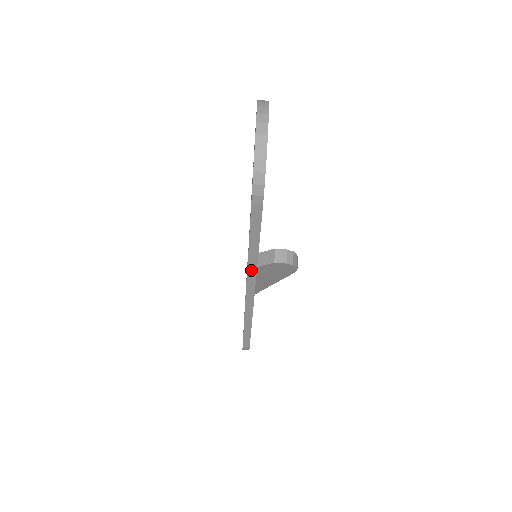
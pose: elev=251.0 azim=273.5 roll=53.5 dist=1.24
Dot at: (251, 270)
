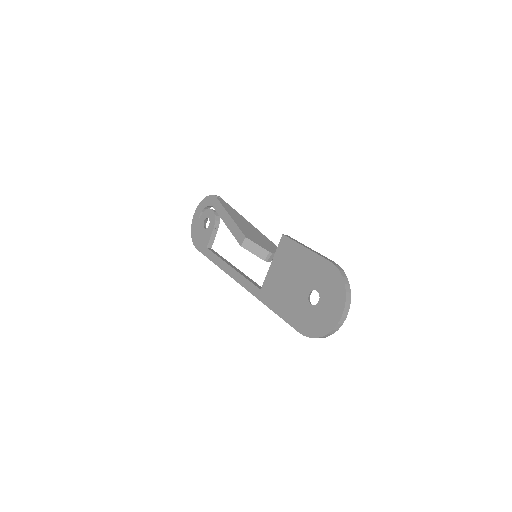
Dot at: (259, 298)
